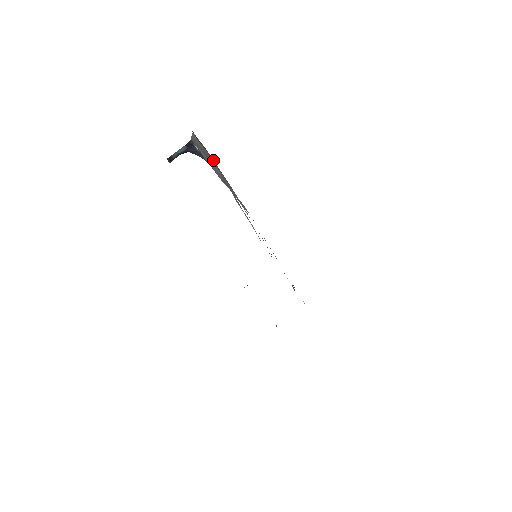
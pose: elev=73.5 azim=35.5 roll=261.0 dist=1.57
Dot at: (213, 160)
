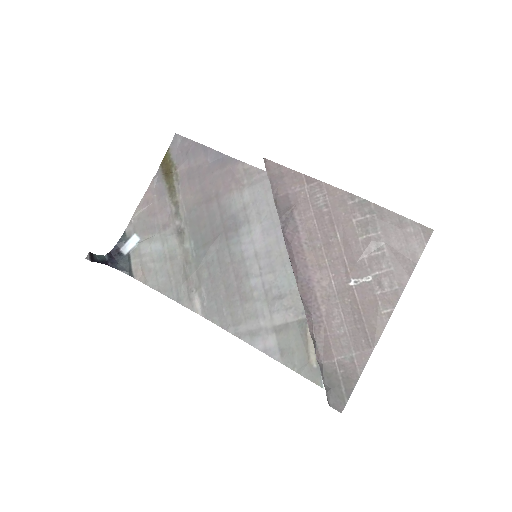
Dot at: (188, 171)
